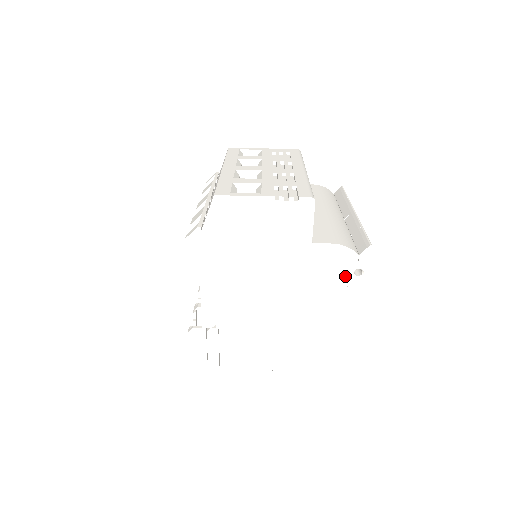
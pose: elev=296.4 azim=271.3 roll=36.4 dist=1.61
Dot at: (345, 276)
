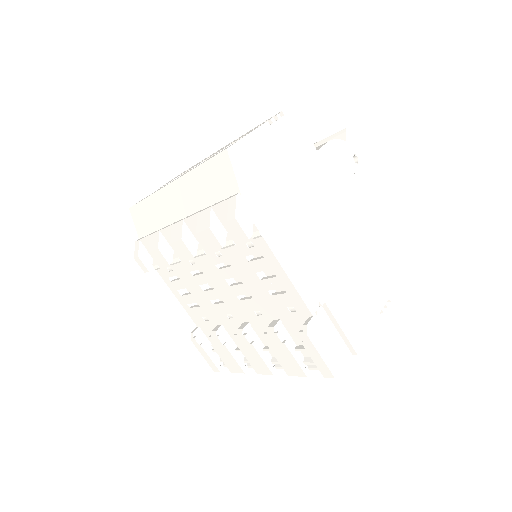
Dot at: (353, 168)
